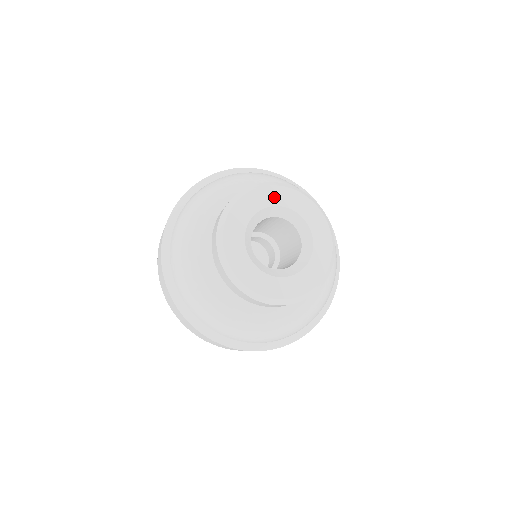
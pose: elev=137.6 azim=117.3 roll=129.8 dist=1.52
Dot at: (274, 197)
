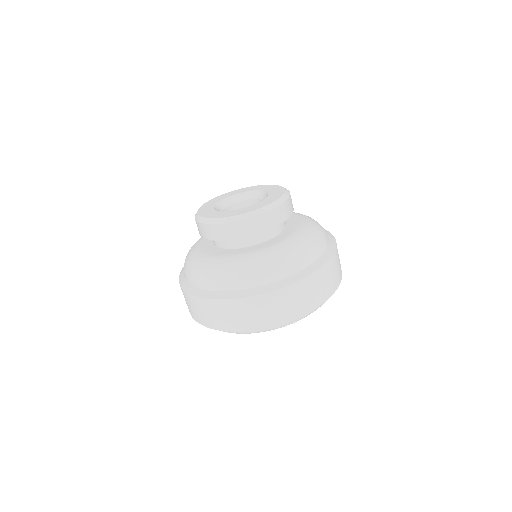
Dot at: (259, 188)
